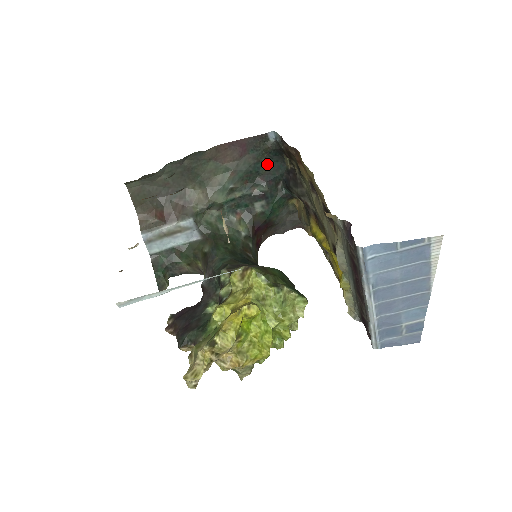
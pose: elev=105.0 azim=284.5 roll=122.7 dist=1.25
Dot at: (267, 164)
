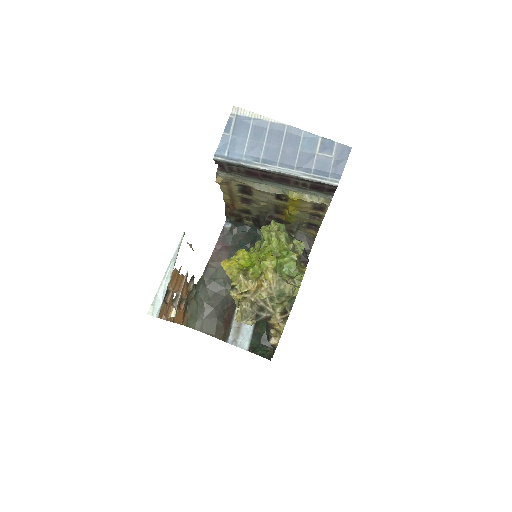
Dot at: (245, 238)
